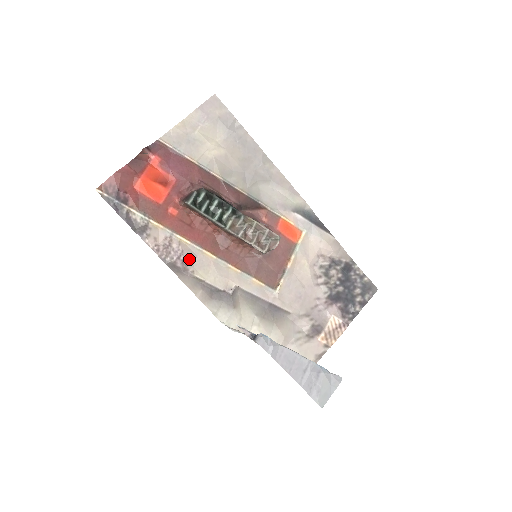
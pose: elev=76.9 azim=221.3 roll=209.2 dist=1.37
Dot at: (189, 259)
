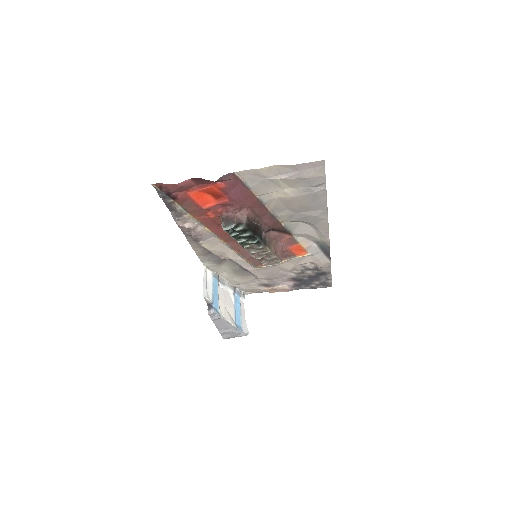
Dot at: (204, 238)
